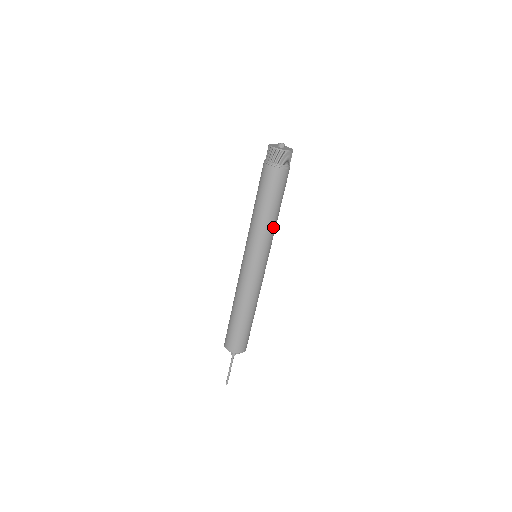
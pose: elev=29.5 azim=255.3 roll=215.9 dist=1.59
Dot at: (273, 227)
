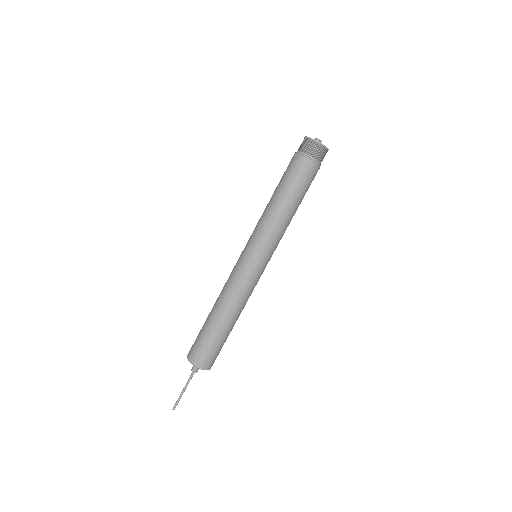
Dot at: (287, 226)
